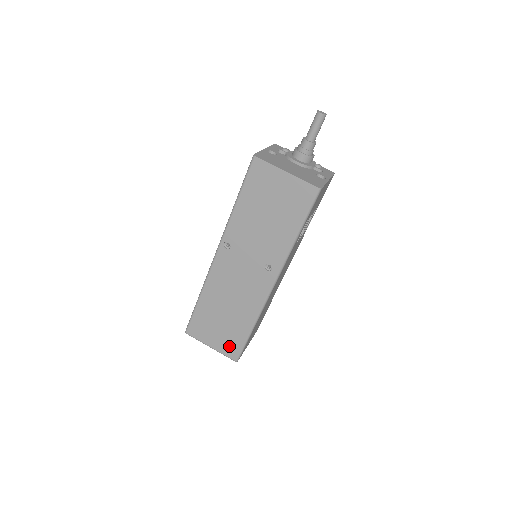
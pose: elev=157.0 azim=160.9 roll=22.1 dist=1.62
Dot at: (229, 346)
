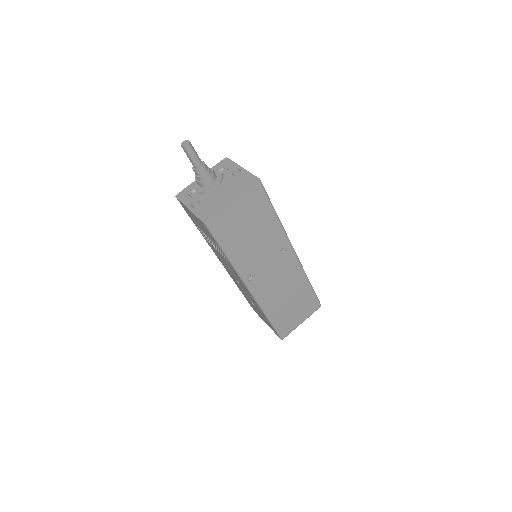
Dot at: (310, 307)
